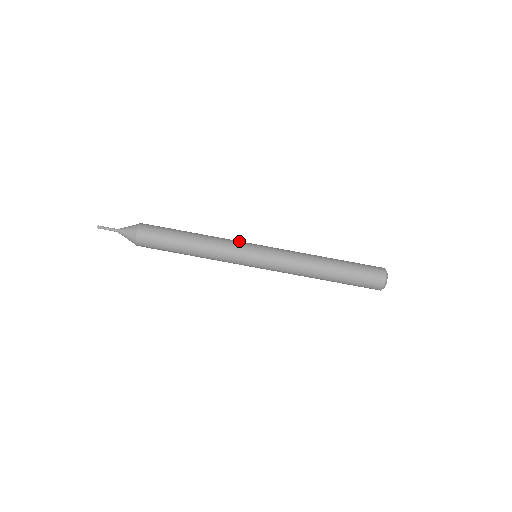
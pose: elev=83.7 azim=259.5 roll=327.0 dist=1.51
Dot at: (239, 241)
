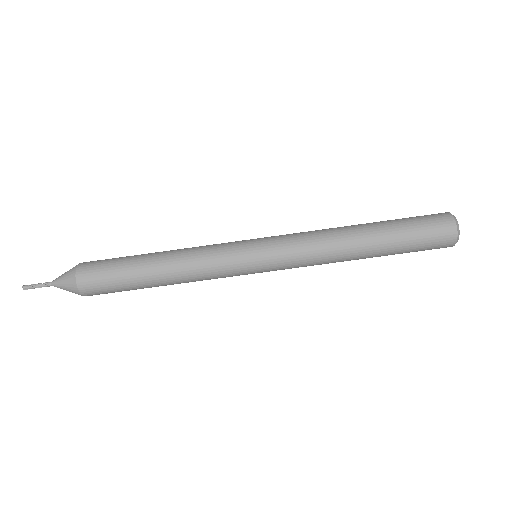
Dot at: occluded
